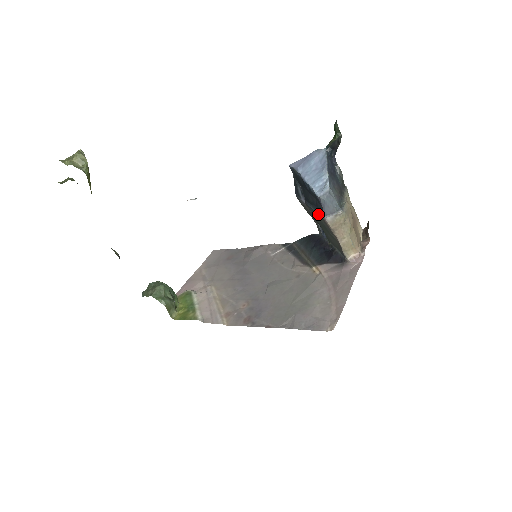
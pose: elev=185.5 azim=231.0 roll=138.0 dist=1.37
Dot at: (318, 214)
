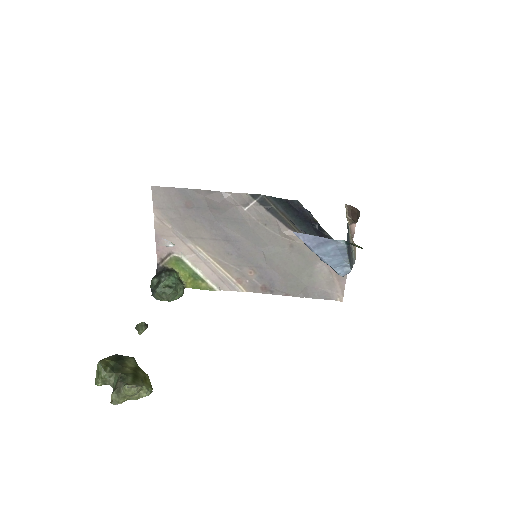
Dot at: occluded
